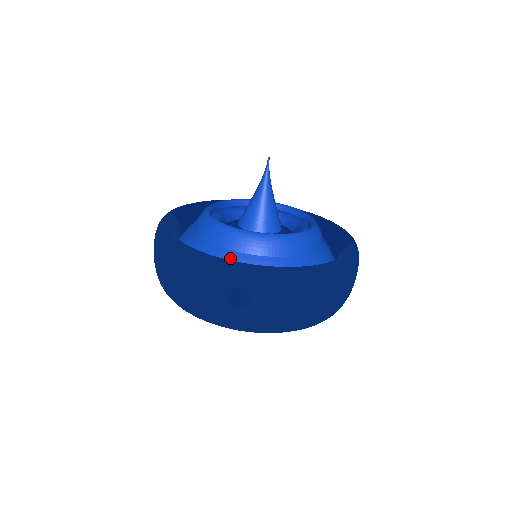
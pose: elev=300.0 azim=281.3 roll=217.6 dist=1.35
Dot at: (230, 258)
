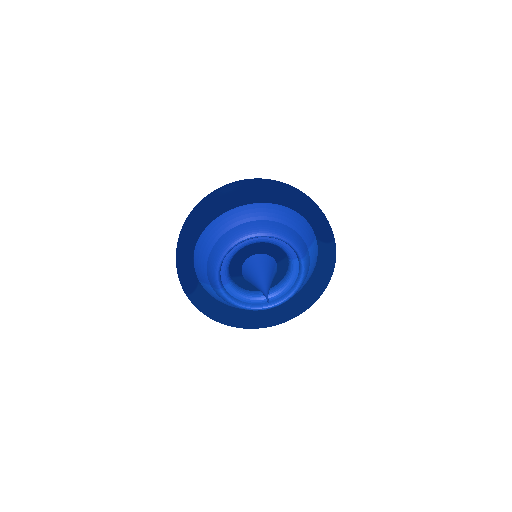
Dot at: occluded
